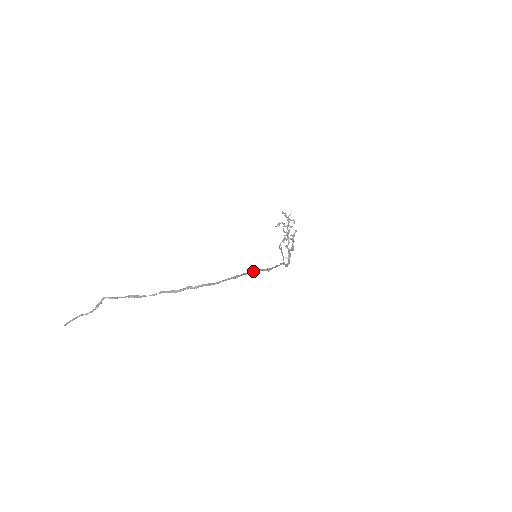
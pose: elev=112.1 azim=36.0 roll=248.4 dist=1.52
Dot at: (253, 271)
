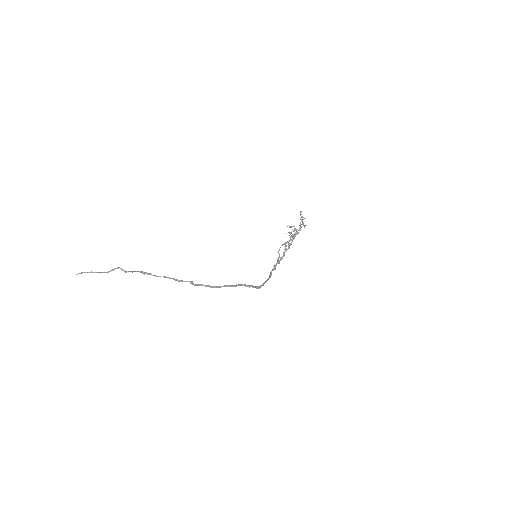
Dot at: (246, 285)
